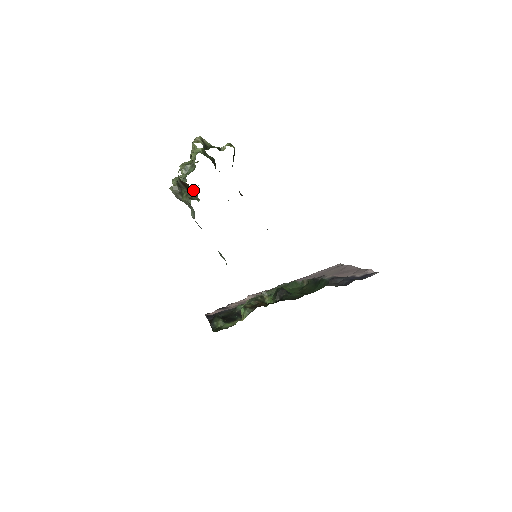
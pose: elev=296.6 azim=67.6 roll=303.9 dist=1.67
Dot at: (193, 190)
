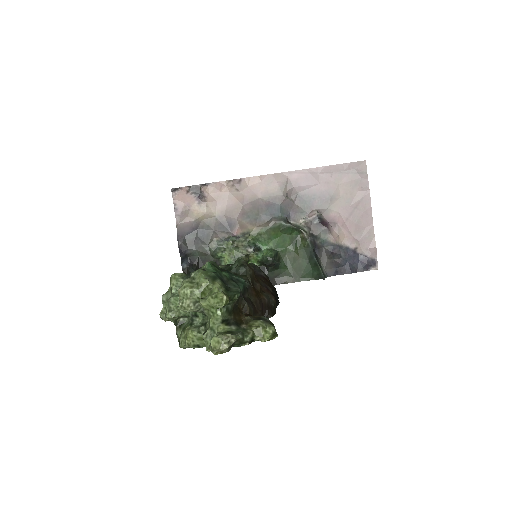
Dot at: occluded
